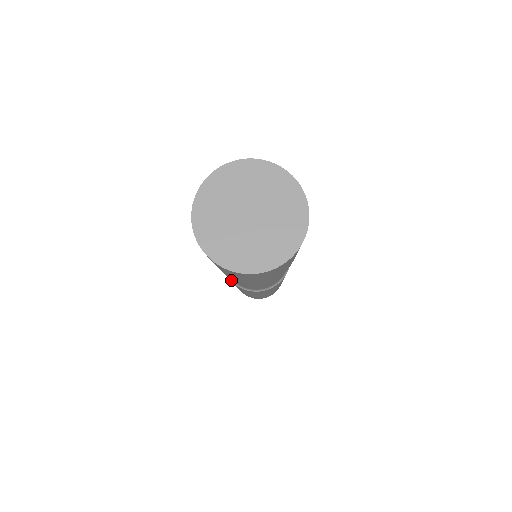
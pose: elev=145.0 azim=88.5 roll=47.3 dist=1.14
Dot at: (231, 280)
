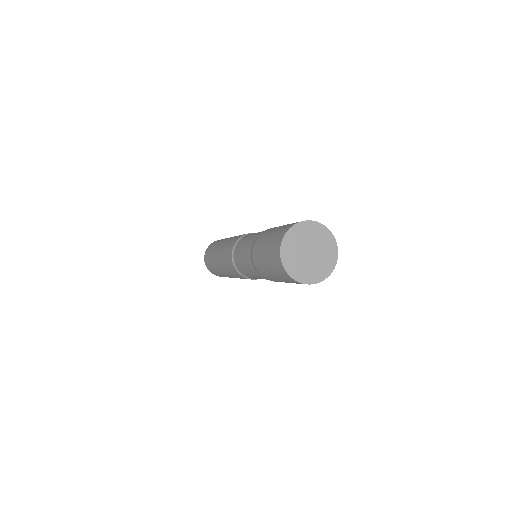
Dot at: (240, 274)
